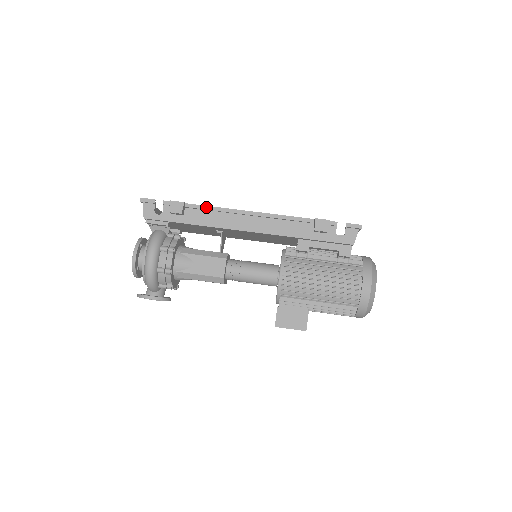
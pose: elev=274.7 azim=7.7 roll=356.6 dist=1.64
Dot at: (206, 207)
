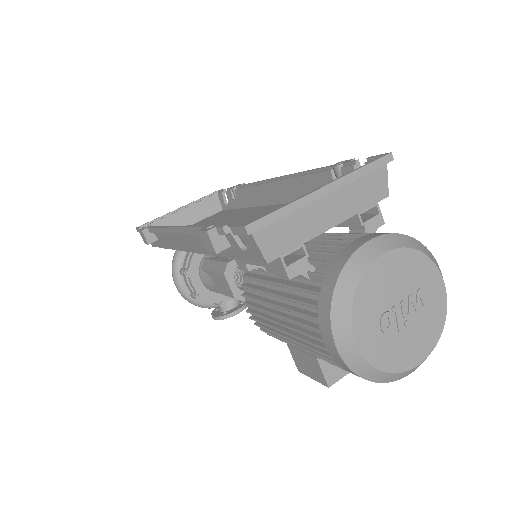
Dot at: (155, 229)
